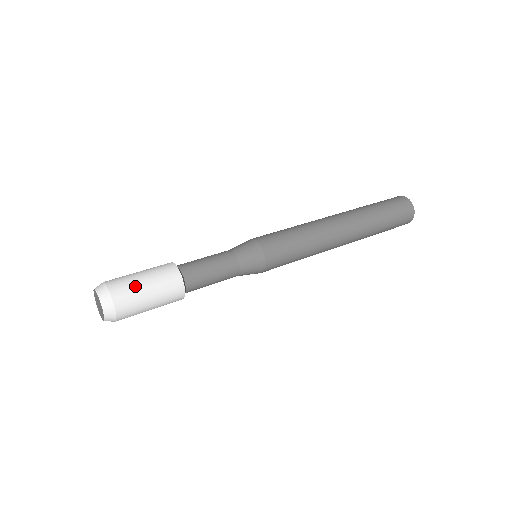
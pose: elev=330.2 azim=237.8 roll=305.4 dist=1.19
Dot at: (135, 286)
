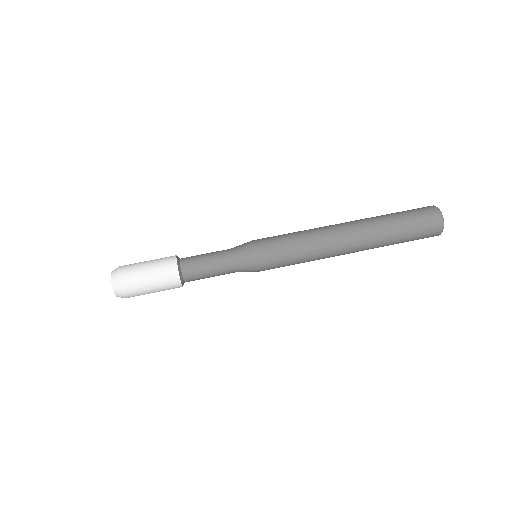
Dot at: (143, 290)
